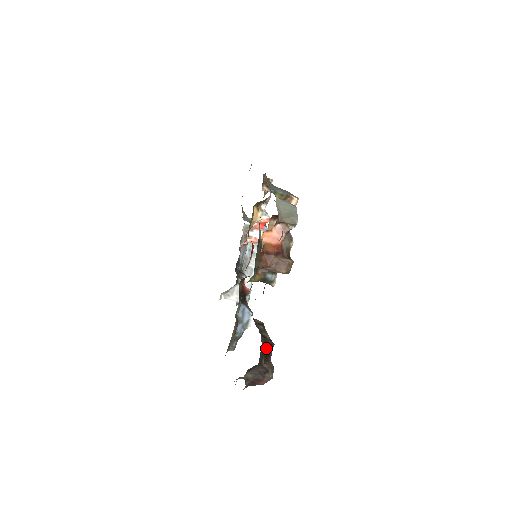
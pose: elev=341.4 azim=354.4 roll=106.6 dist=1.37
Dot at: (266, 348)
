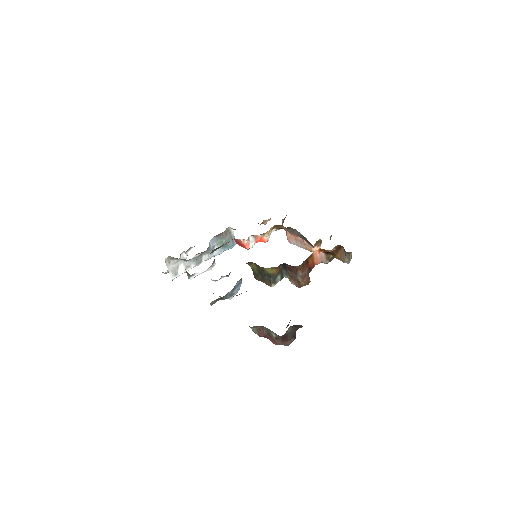
Dot at: occluded
